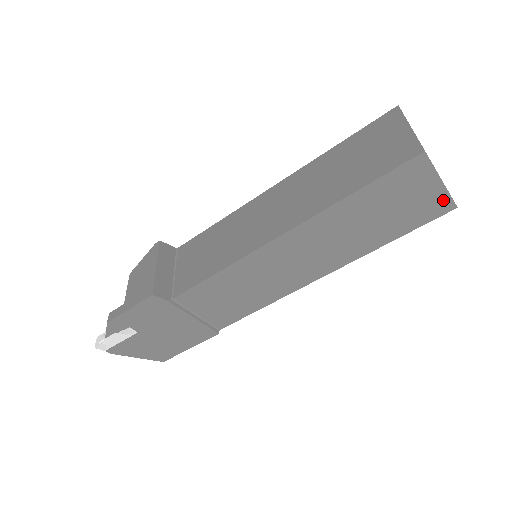
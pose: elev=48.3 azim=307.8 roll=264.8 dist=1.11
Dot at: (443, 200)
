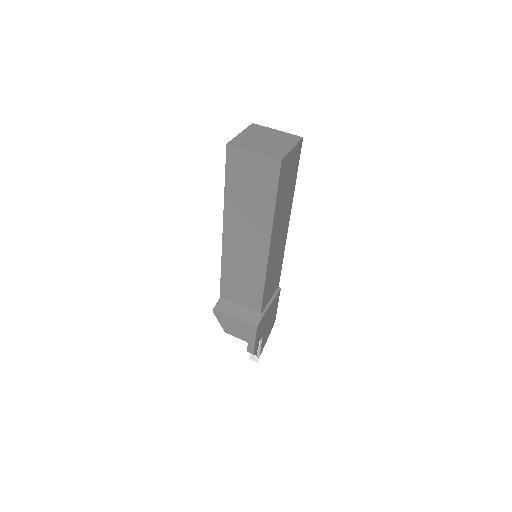
Dot at: (298, 147)
